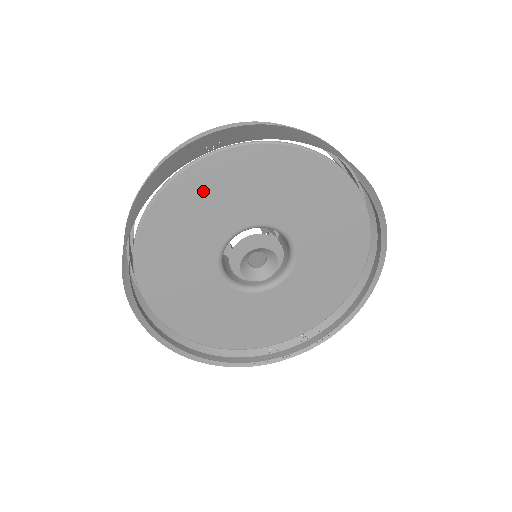
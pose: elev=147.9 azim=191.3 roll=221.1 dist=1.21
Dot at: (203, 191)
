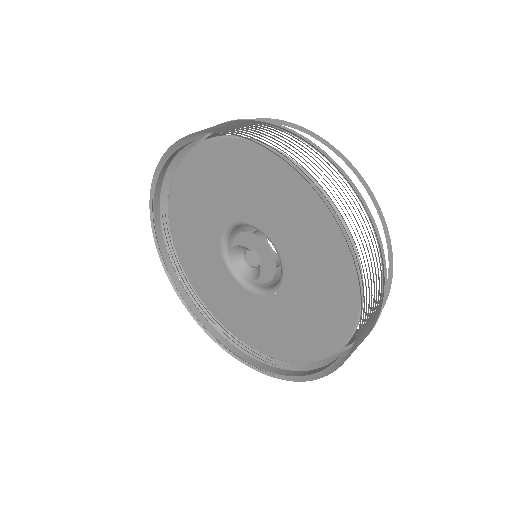
Dot at: (187, 200)
